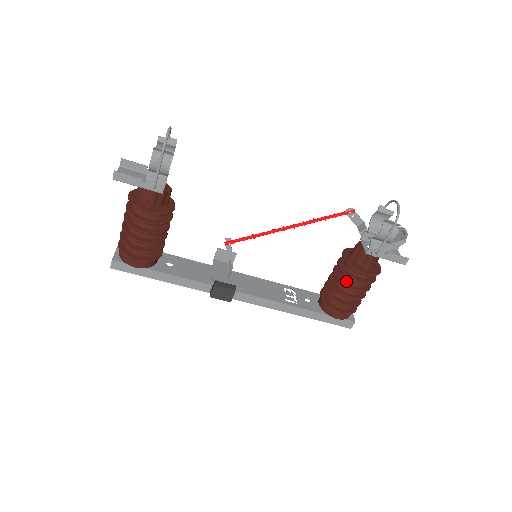
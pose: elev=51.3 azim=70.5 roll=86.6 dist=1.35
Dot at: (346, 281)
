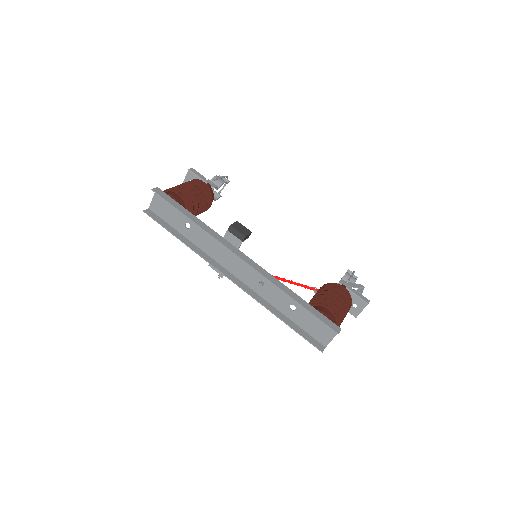
Dot at: occluded
